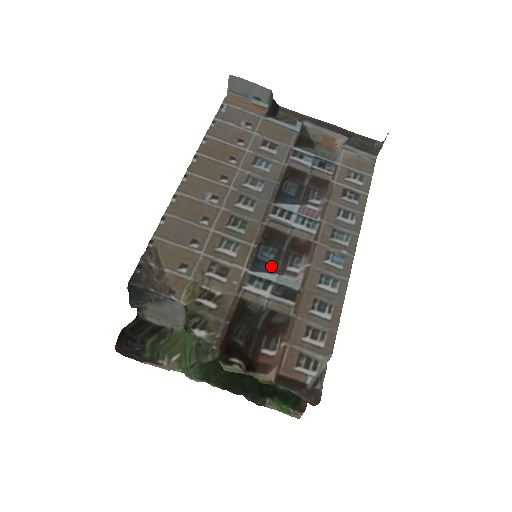
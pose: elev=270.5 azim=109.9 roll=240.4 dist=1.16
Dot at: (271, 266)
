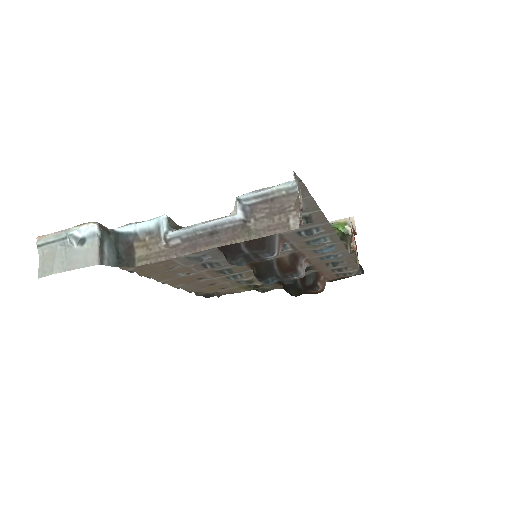
Dot at: occluded
